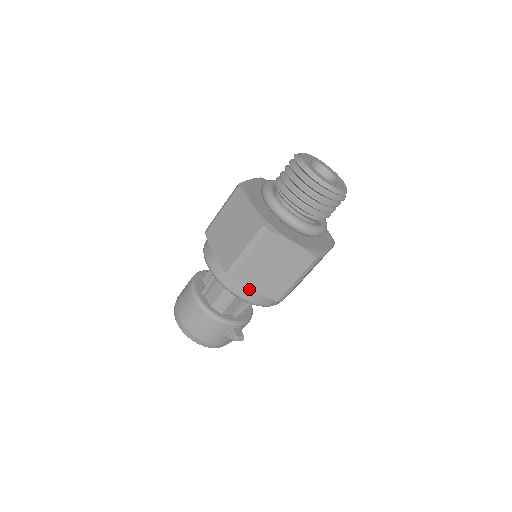
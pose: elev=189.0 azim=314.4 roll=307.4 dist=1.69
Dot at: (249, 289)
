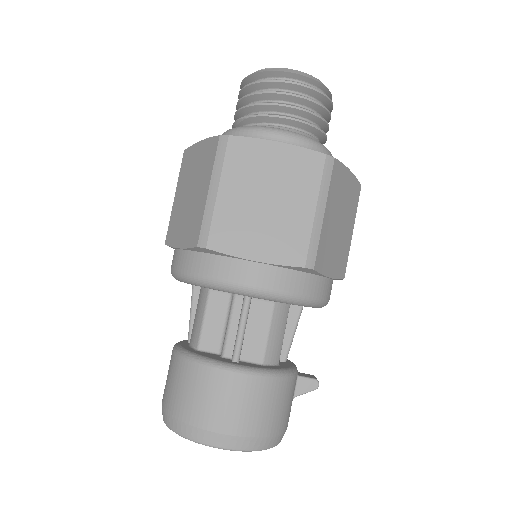
Dot at: (325, 278)
